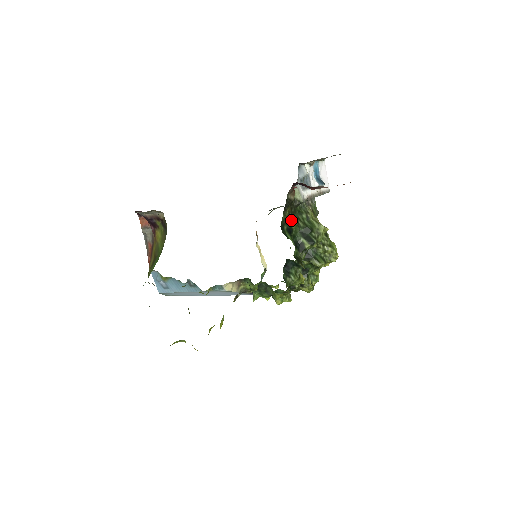
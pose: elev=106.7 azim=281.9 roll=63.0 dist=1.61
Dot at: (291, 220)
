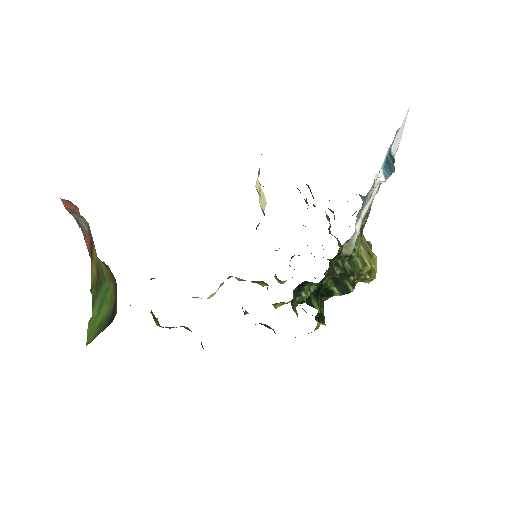
Dot at: (324, 278)
